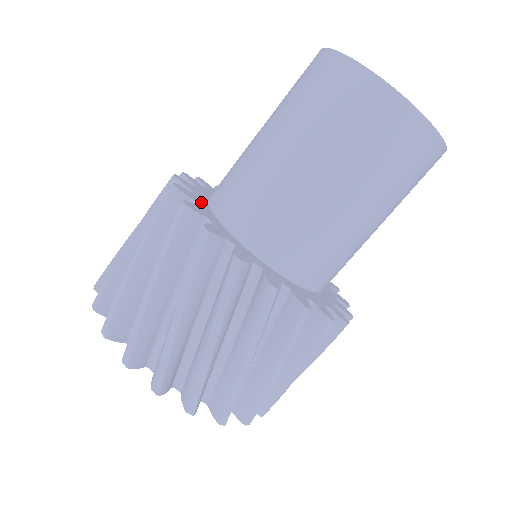
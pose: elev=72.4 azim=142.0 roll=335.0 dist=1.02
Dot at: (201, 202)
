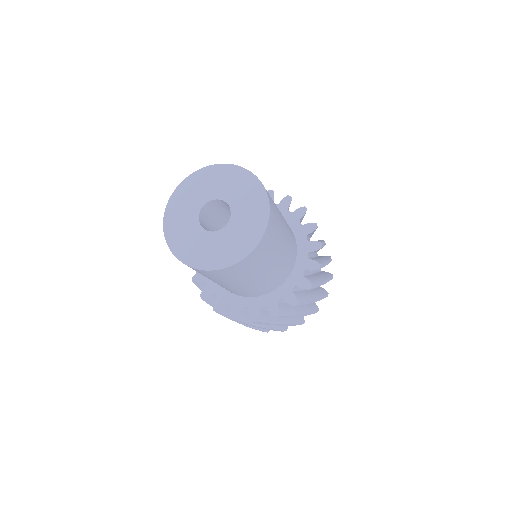
Dot at: (226, 297)
